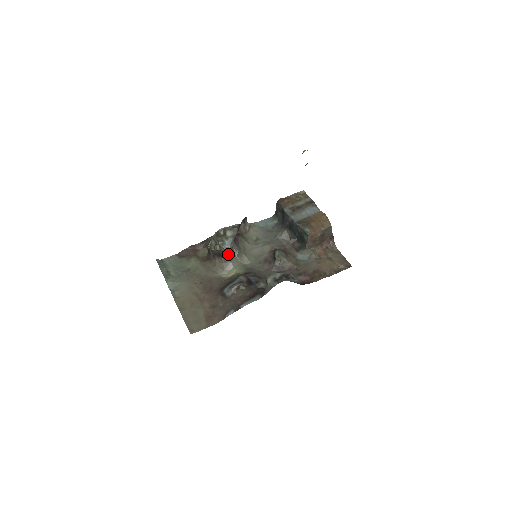
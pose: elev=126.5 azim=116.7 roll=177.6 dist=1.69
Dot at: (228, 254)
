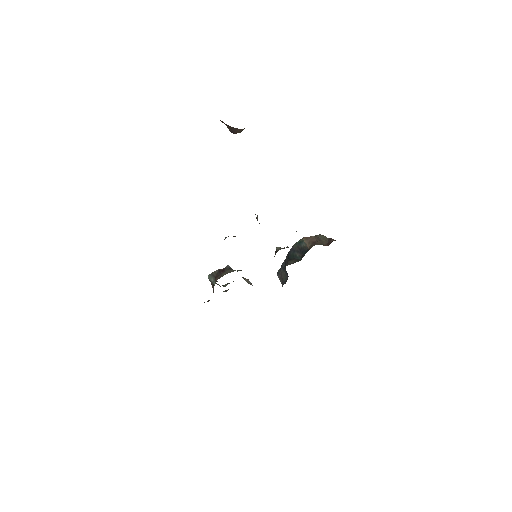
Dot at: (228, 268)
